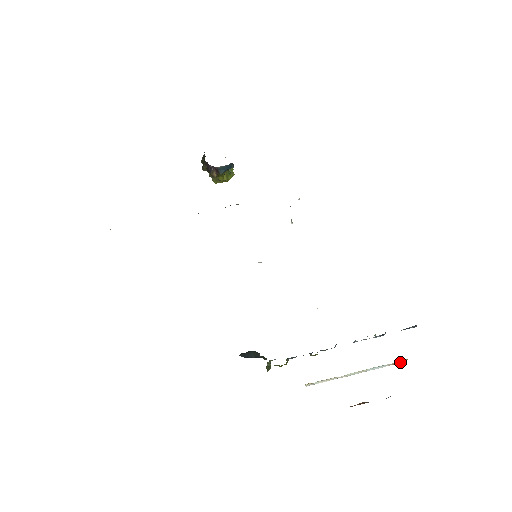
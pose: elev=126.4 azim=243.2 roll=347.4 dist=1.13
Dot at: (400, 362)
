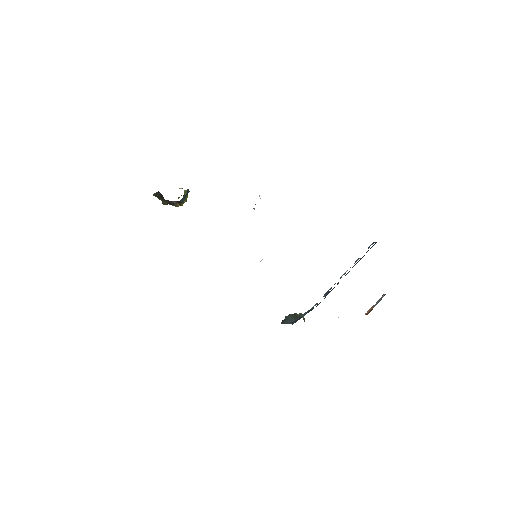
Dot at: occluded
